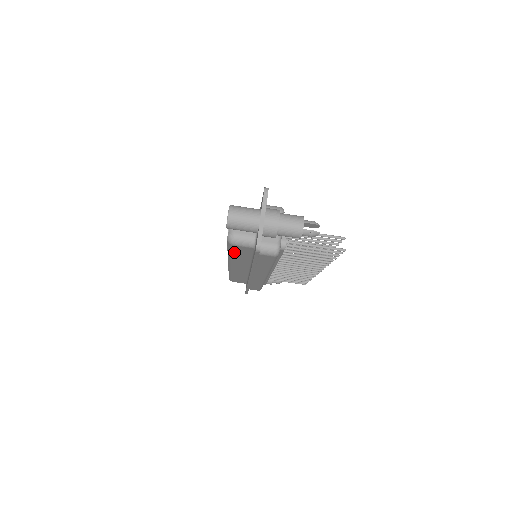
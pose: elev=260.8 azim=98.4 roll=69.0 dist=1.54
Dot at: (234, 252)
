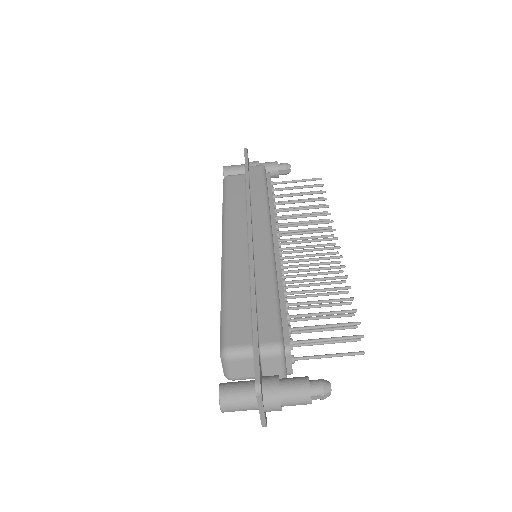
Dot at: occluded
